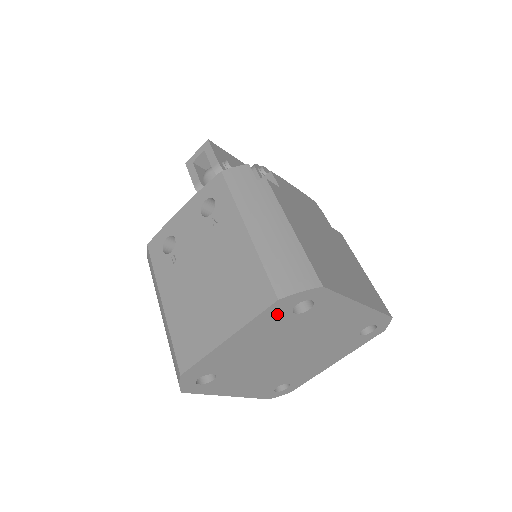
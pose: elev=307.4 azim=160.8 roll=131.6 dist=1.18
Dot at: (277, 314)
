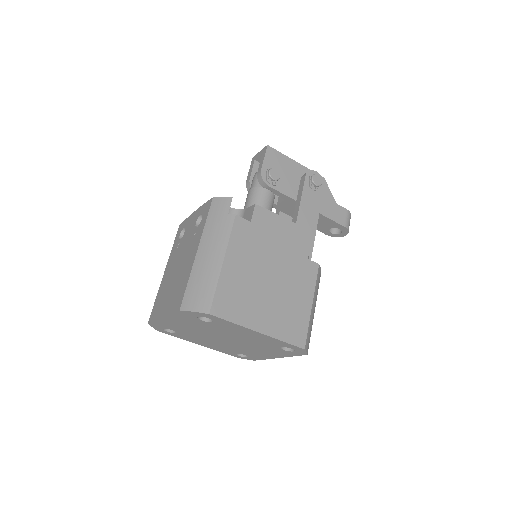
Dot at: (188, 317)
